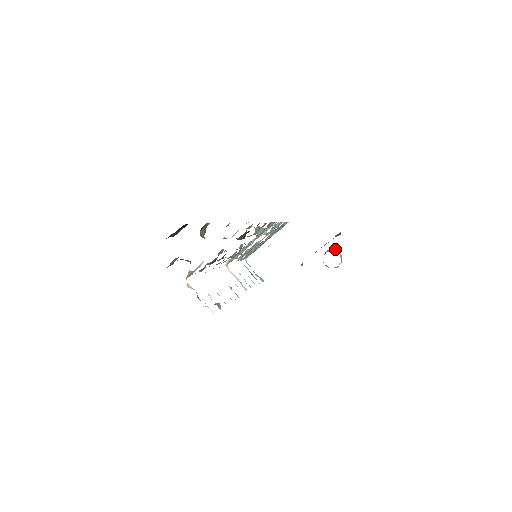
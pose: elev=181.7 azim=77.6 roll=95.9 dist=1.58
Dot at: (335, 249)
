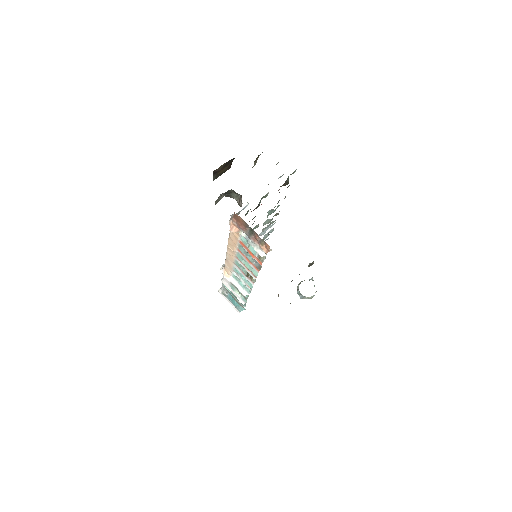
Dot at: occluded
